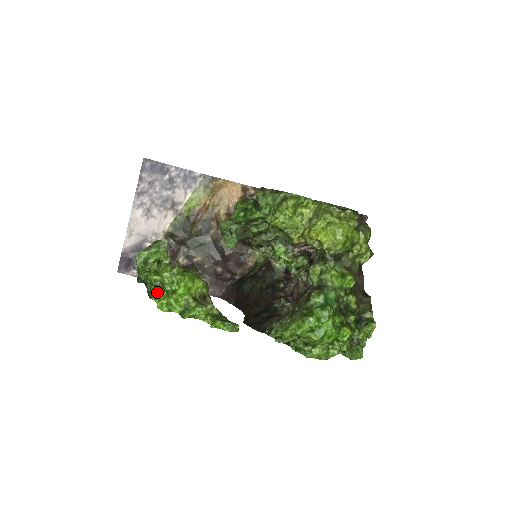
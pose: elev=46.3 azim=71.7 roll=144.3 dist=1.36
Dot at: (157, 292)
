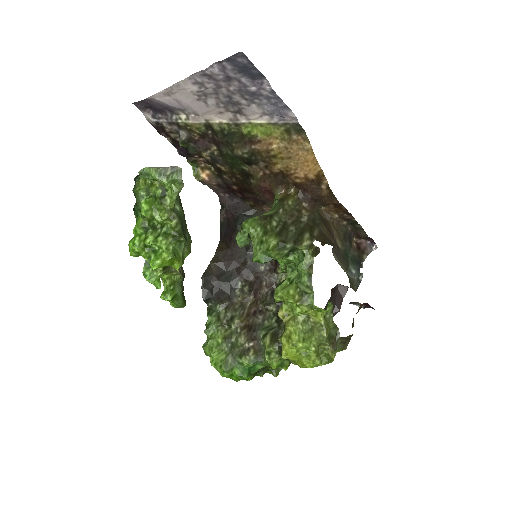
Dot at: (139, 229)
